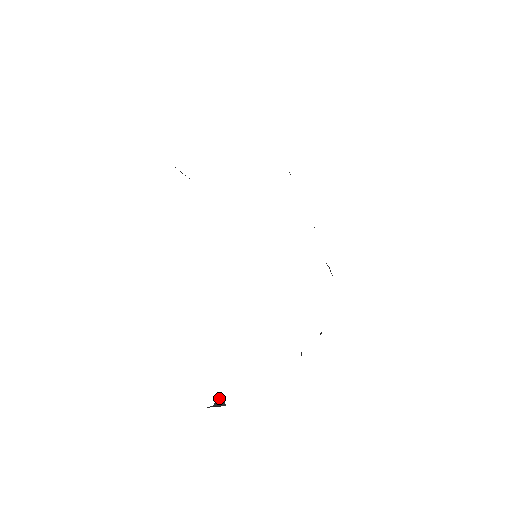
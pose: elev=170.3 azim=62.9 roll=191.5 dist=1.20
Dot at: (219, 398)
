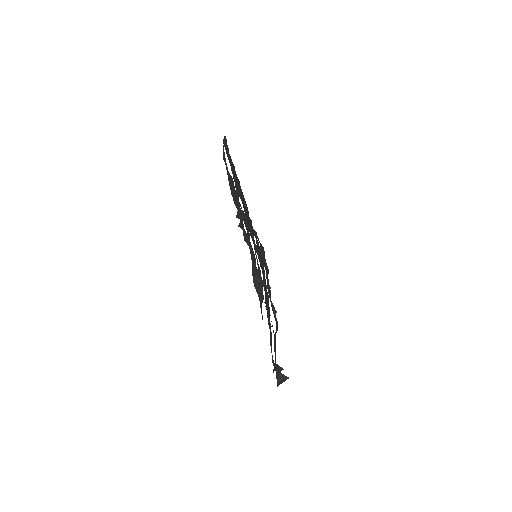
Dot at: (279, 375)
